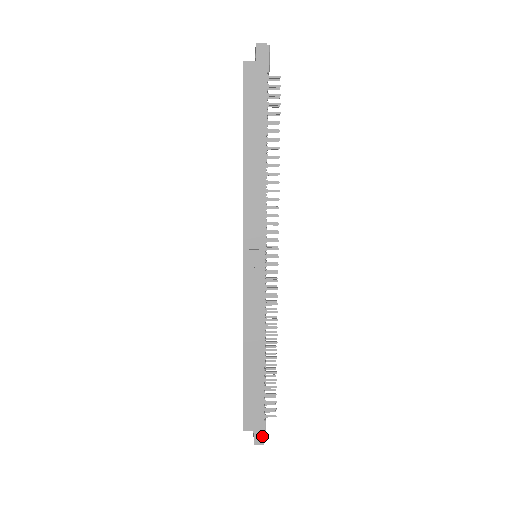
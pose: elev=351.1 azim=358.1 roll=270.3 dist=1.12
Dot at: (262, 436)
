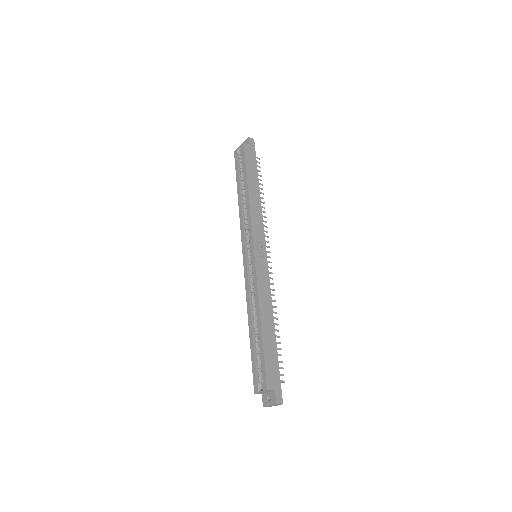
Dot at: (281, 395)
